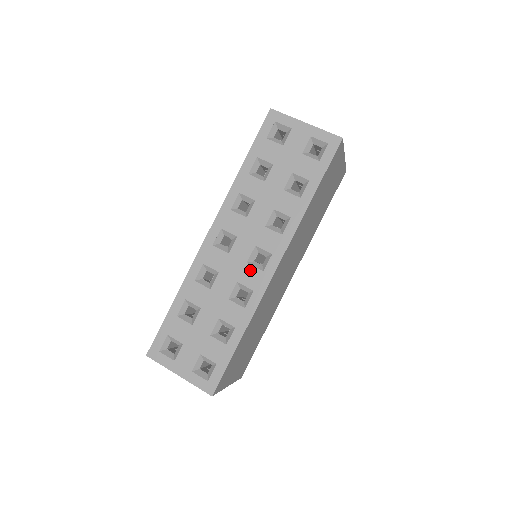
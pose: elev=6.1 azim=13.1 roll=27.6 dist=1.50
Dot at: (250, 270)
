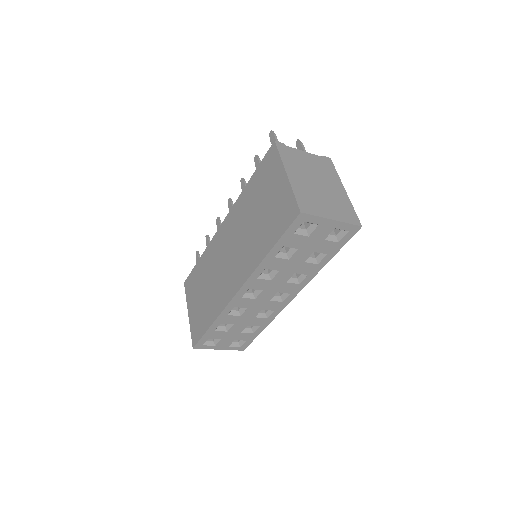
Dot at: (272, 303)
